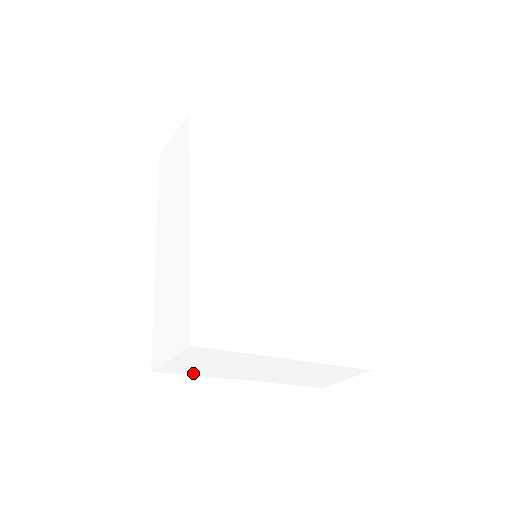
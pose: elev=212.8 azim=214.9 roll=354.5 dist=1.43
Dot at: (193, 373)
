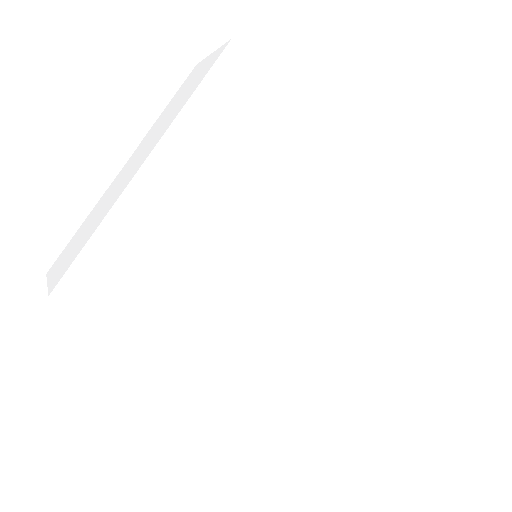
Dot at: occluded
